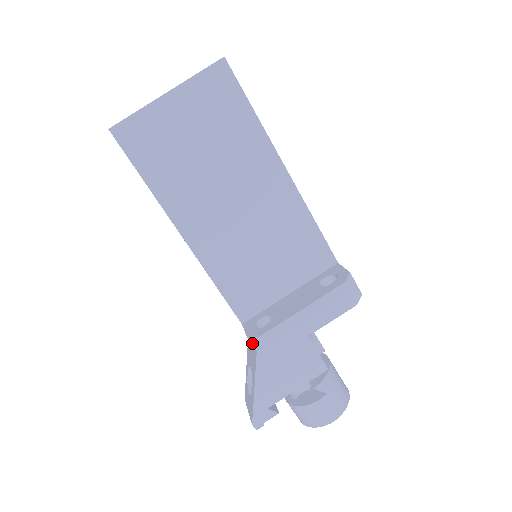
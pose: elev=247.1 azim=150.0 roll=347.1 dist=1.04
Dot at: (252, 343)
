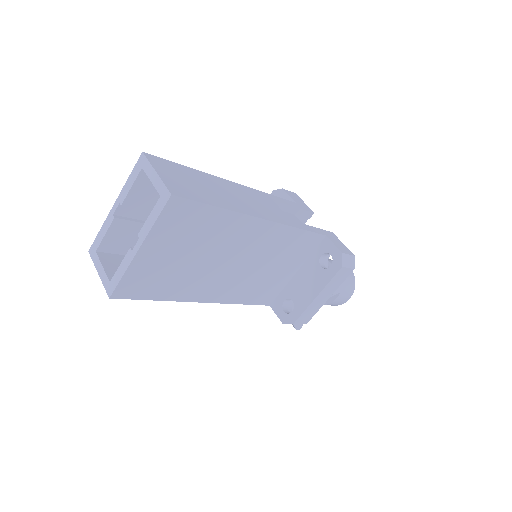
Dot at: occluded
